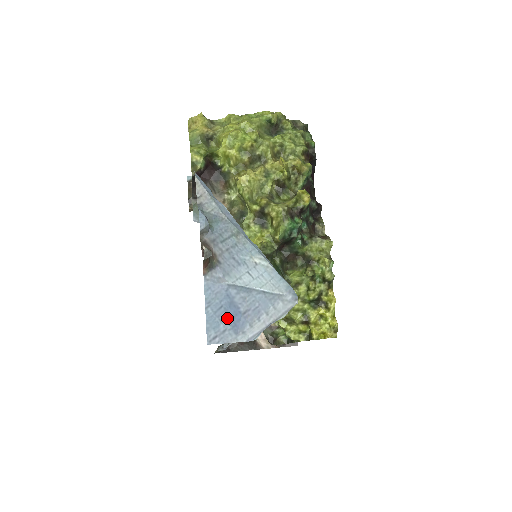
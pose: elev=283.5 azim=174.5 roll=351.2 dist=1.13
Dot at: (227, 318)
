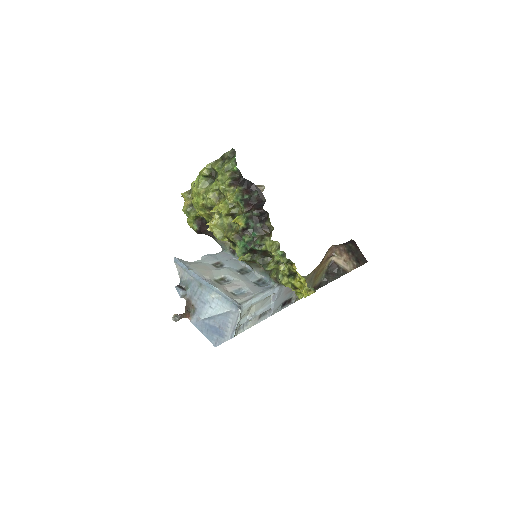
Dot at: (214, 333)
